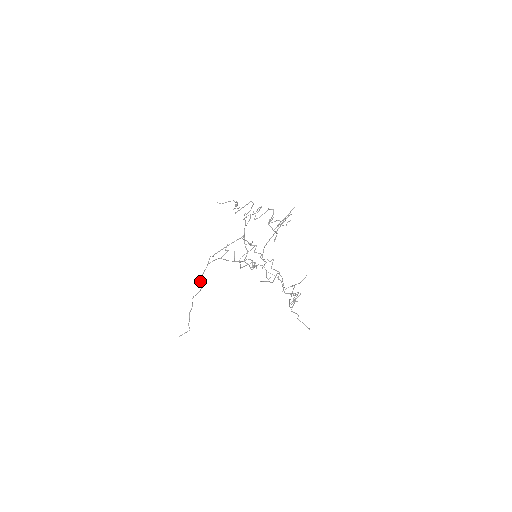
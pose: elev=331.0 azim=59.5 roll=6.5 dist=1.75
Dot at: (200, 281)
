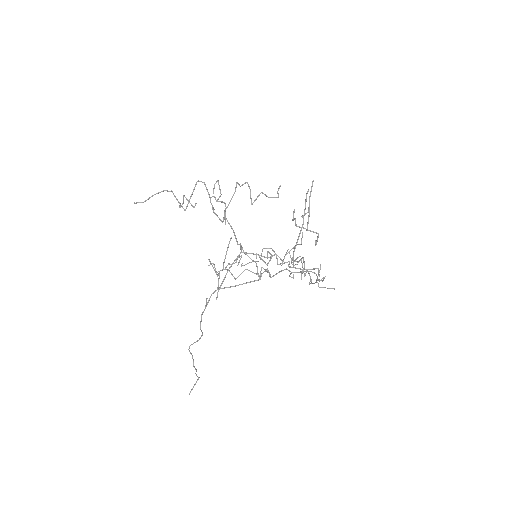
Dot at: occluded
